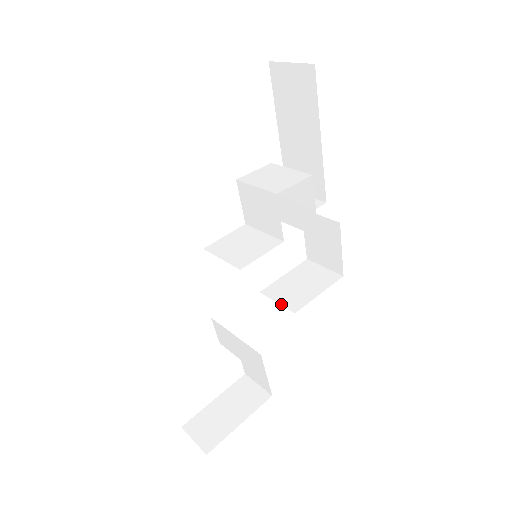
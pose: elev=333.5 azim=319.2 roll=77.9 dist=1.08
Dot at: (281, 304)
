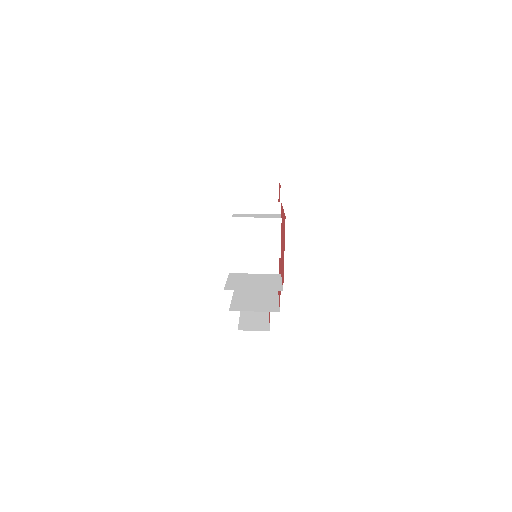
Dot at: occluded
